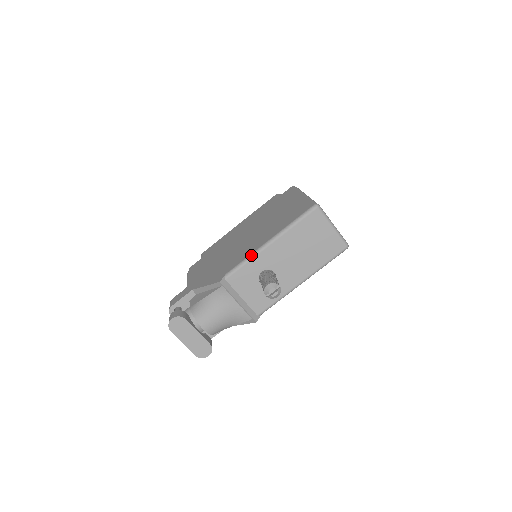
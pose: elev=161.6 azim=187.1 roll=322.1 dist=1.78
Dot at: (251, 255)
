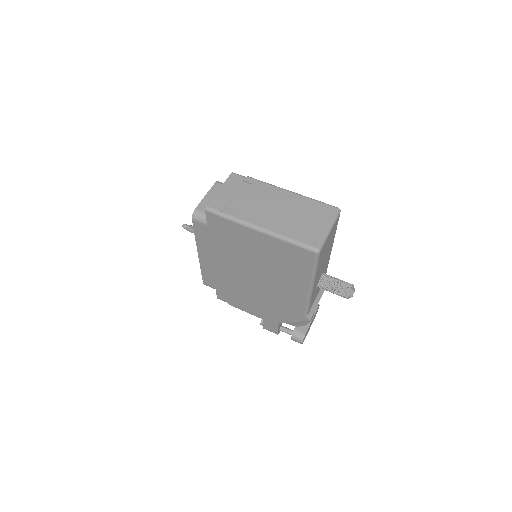
Dot at: (309, 300)
